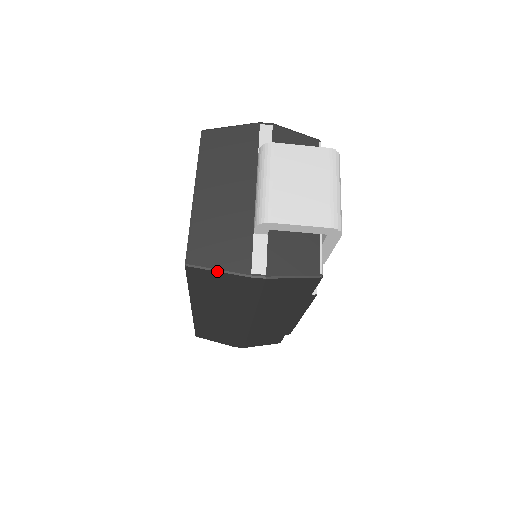
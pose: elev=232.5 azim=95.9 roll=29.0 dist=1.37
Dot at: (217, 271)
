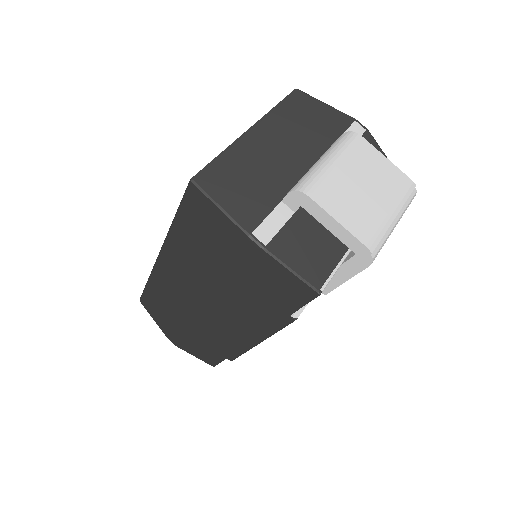
Dot at: (218, 207)
